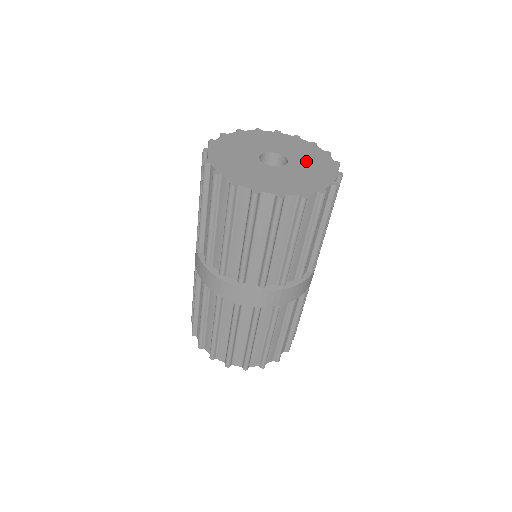
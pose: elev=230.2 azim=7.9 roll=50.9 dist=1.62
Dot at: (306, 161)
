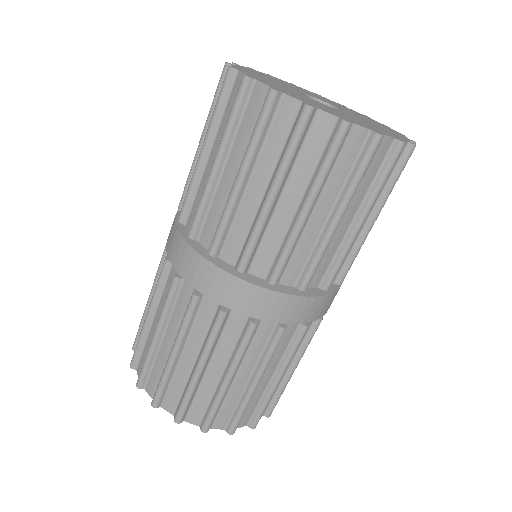
Dot at: (364, 118)
